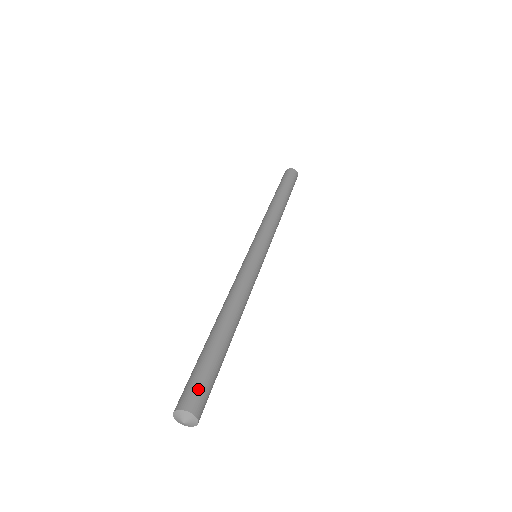
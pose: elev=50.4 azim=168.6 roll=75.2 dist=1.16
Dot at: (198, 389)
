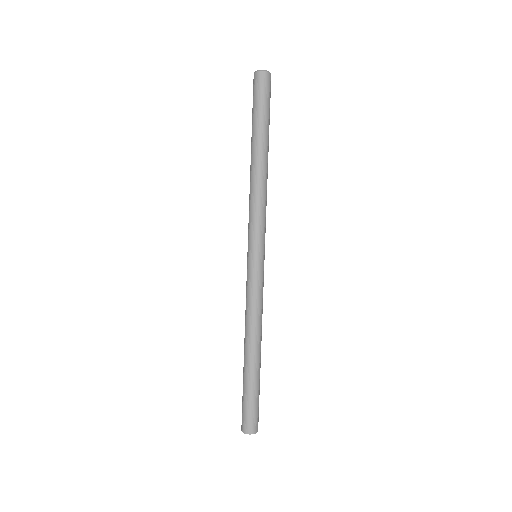
Dot at: (258, 416)
